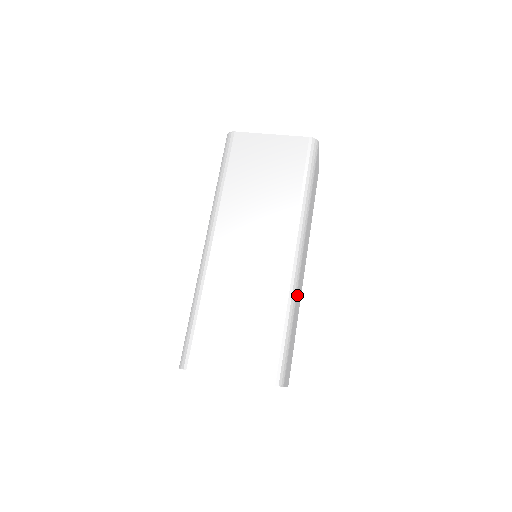
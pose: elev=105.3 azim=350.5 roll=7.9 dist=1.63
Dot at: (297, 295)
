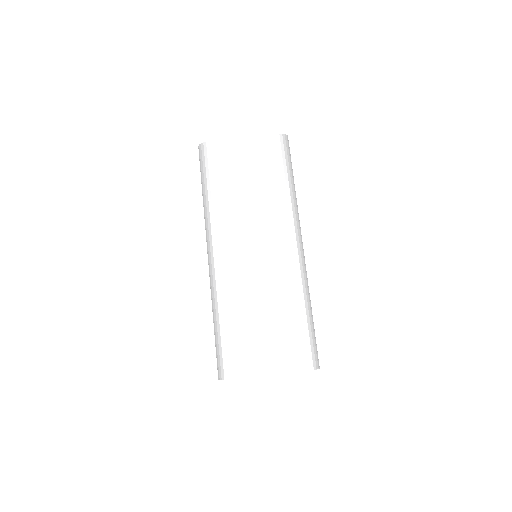
Dot at: occluded
